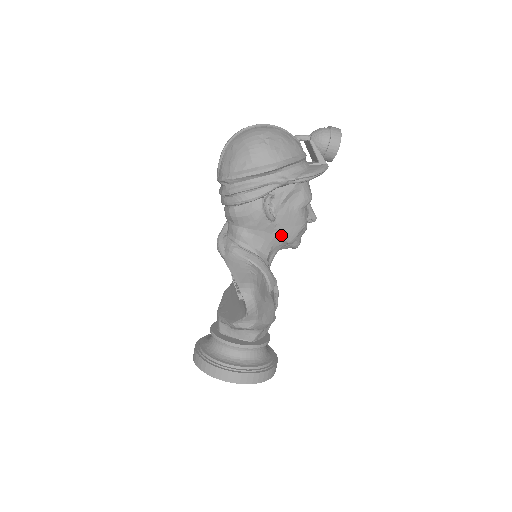
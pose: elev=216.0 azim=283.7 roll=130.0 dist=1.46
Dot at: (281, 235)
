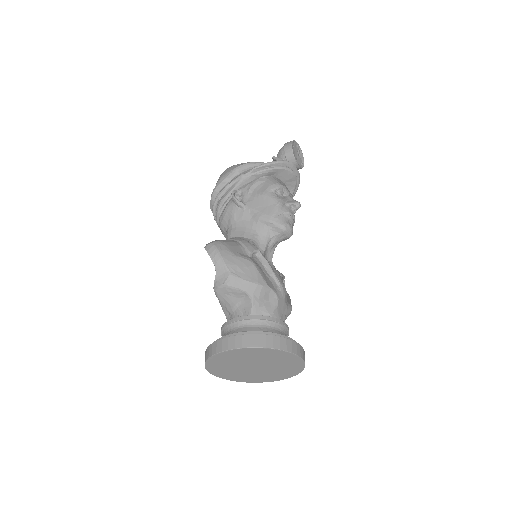
Dot at: (258, 217)
